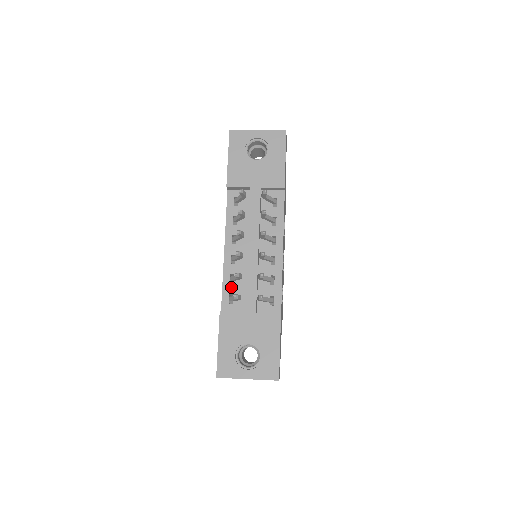
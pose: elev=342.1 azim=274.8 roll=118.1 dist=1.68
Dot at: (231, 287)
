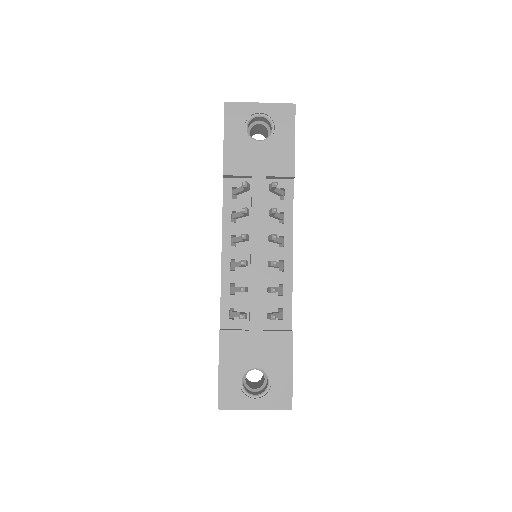
Dot at: (231, 299)
